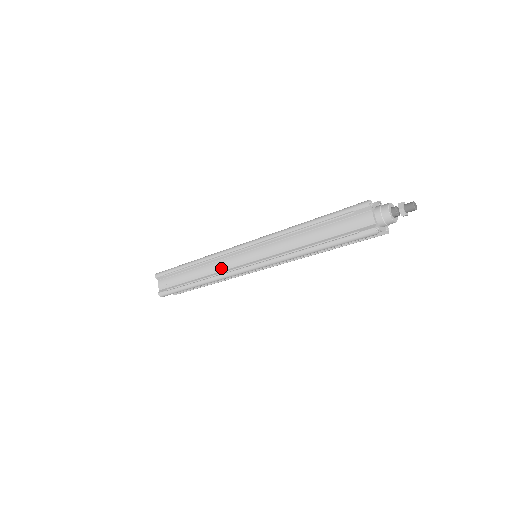
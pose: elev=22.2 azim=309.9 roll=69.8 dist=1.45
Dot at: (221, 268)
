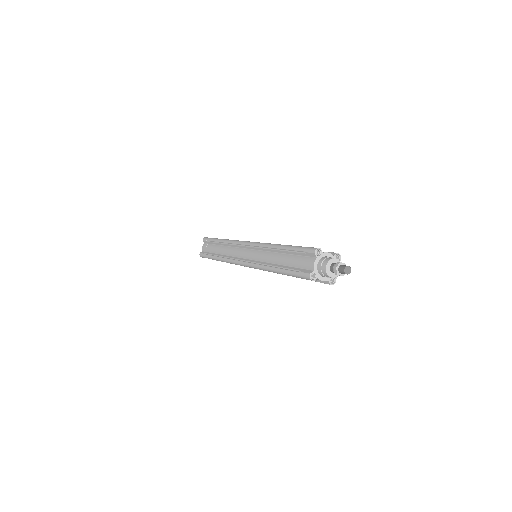
Dot at: (232, 254)
